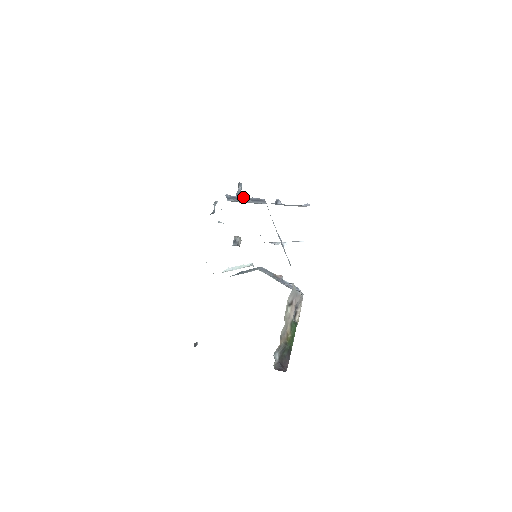
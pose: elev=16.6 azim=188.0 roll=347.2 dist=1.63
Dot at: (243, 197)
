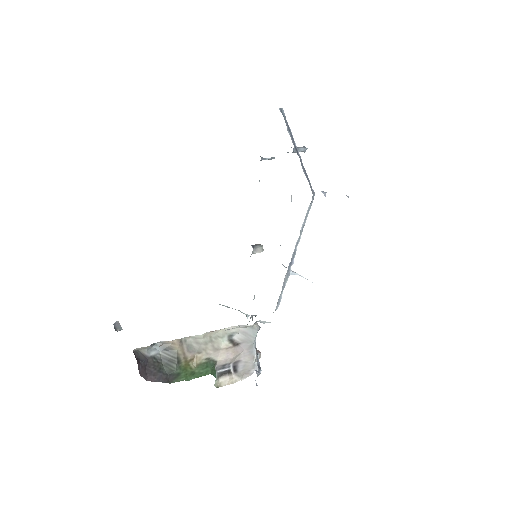
Dot at: (296, 146)
